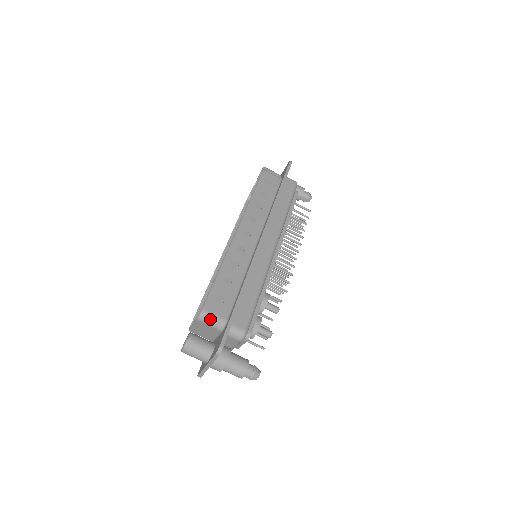
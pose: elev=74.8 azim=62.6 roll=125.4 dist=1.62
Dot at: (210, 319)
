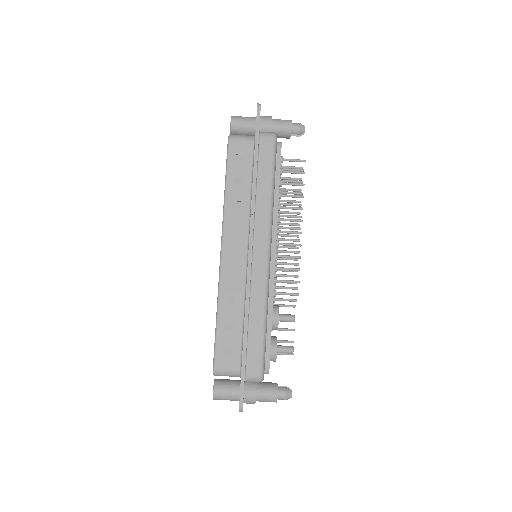
Dot at: (224, 374)
